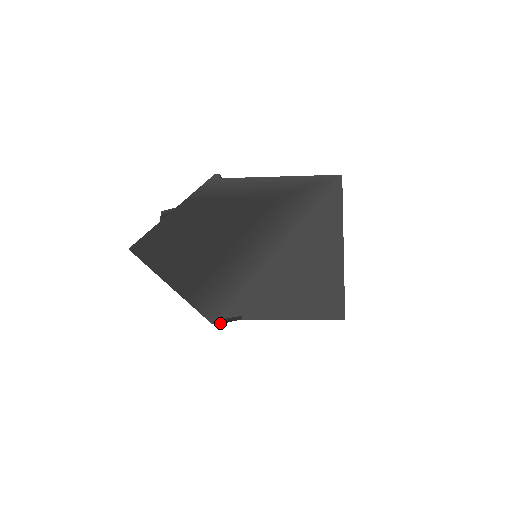
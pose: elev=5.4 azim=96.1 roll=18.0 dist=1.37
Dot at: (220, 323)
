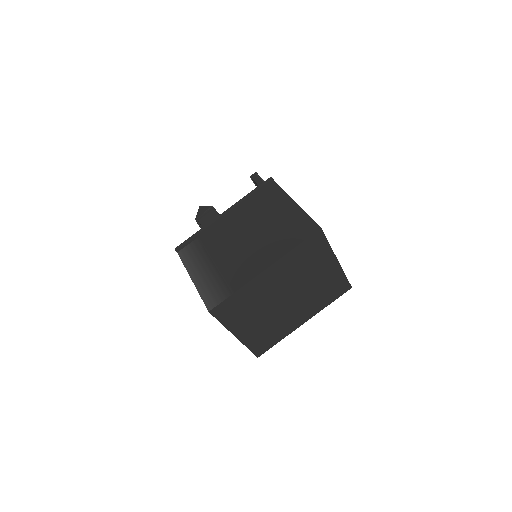
Dot at: occluded
